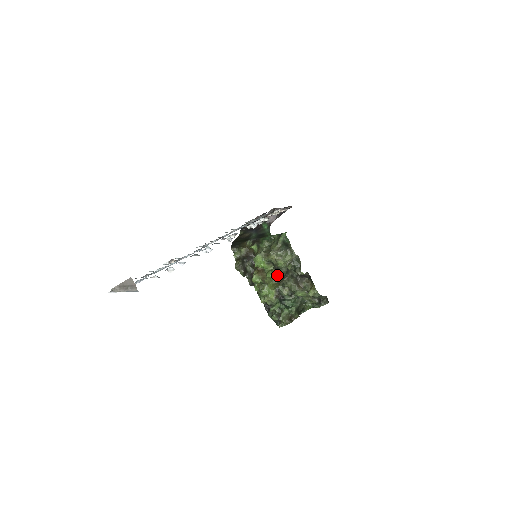
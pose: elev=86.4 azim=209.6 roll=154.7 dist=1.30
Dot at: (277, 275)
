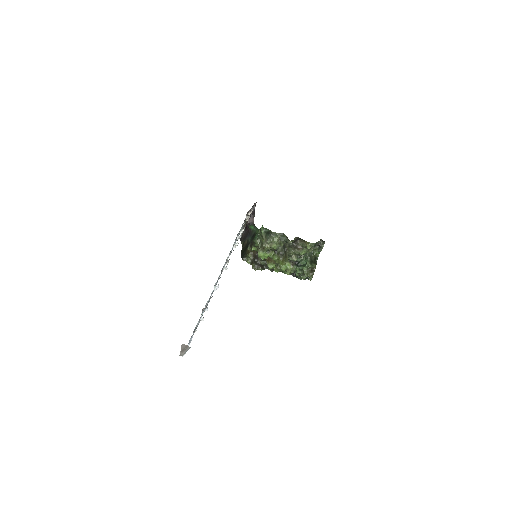
Dot at: (279, 254)
